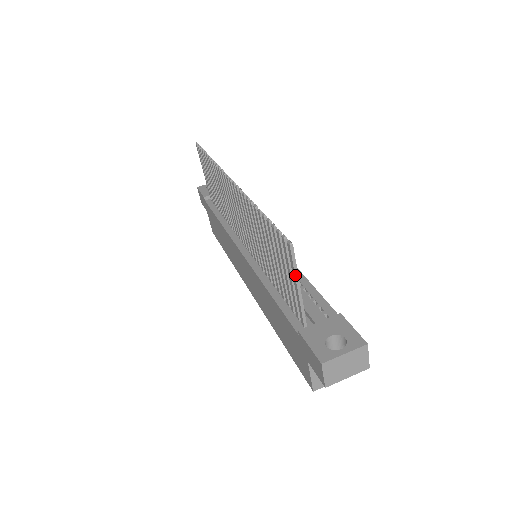
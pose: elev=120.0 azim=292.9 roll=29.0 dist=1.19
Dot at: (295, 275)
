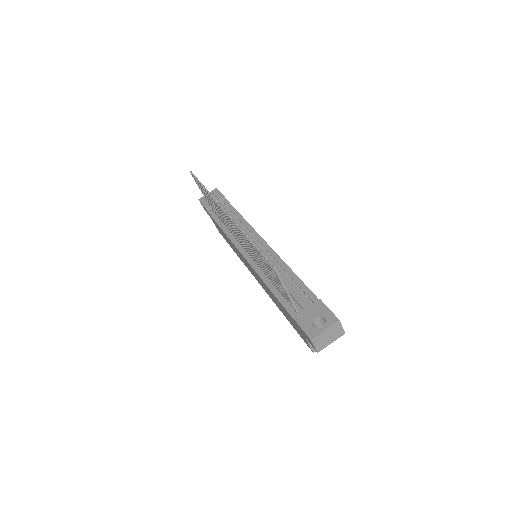
Dot at: (282, 284)
